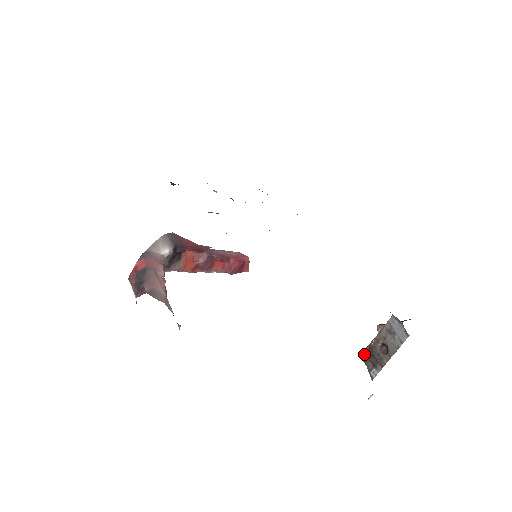
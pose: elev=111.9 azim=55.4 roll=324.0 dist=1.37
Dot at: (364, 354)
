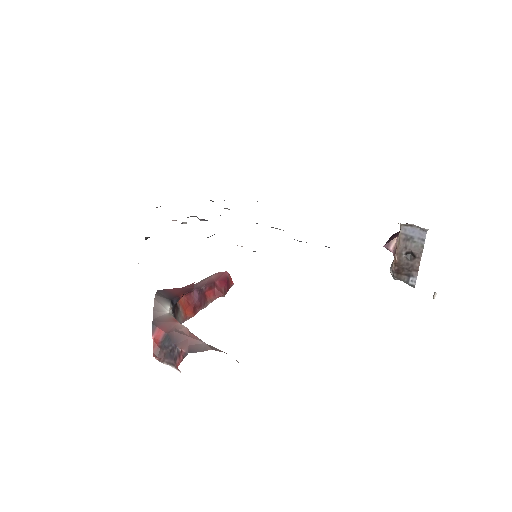
Dot at: (394, 273)
